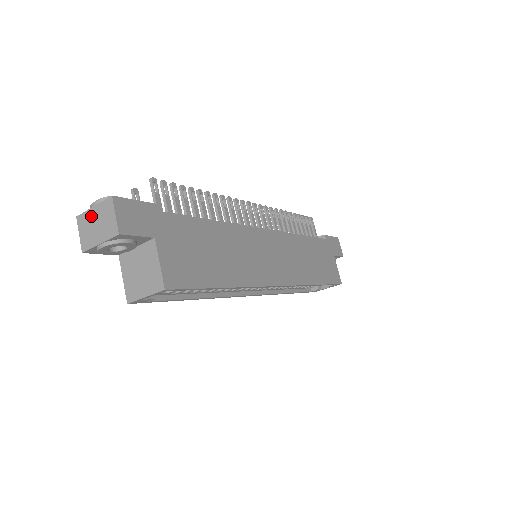
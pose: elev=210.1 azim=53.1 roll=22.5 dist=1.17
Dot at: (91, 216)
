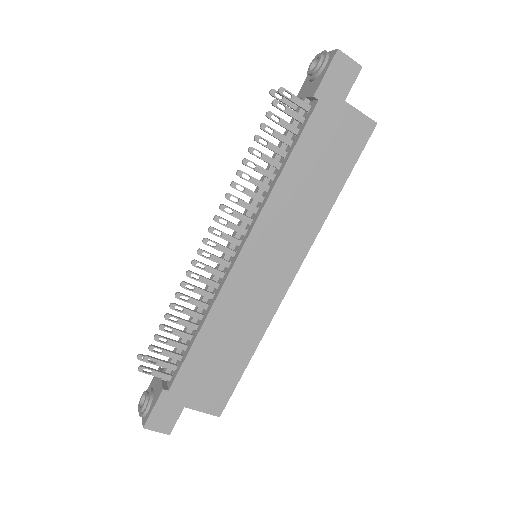
Dot at: occluded
